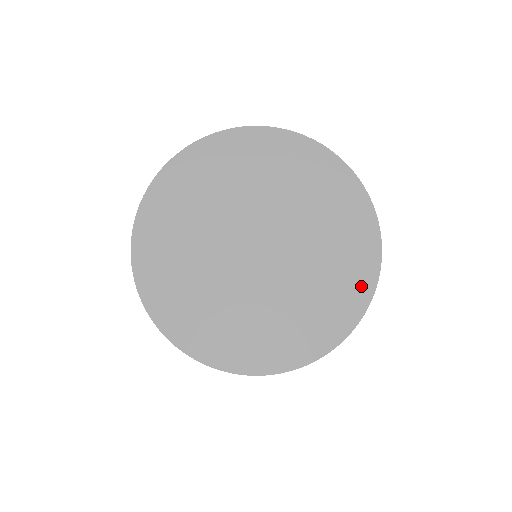
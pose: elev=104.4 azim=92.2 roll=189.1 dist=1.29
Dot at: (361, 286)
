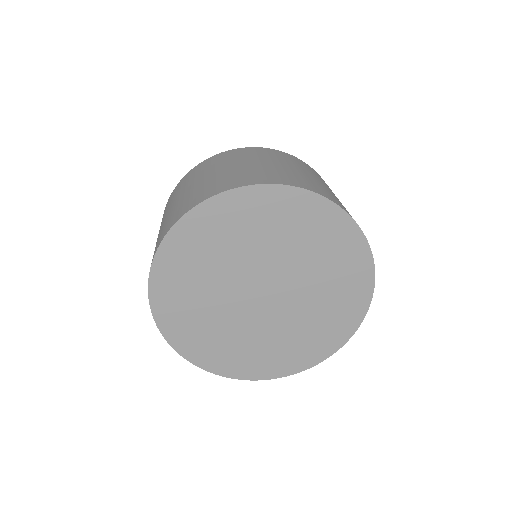
Dot at: (354, 314)
